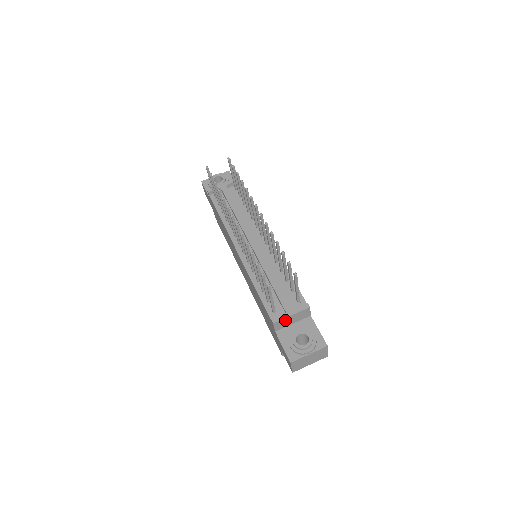
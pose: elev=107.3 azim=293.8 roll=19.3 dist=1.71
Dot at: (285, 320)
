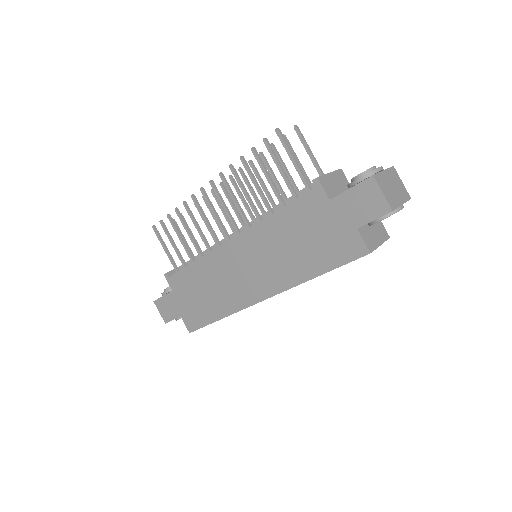
Dot at: (328, 180)
